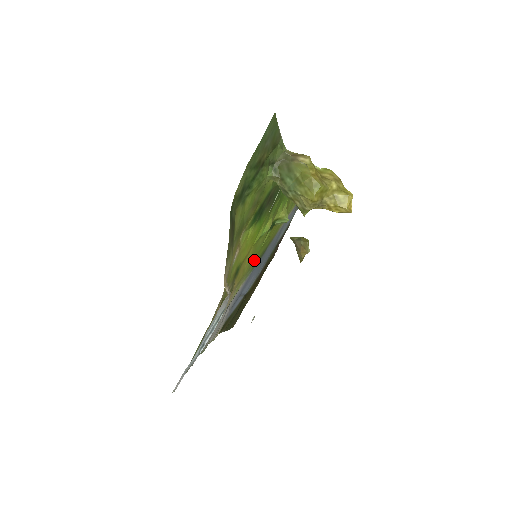
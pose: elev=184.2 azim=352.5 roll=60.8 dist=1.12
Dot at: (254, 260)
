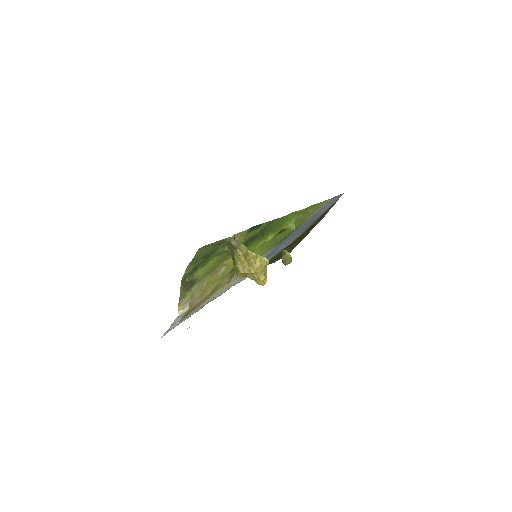
Dot at: (272, 245)
